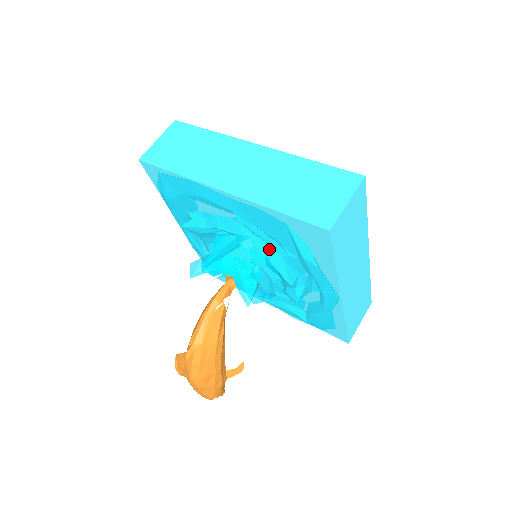
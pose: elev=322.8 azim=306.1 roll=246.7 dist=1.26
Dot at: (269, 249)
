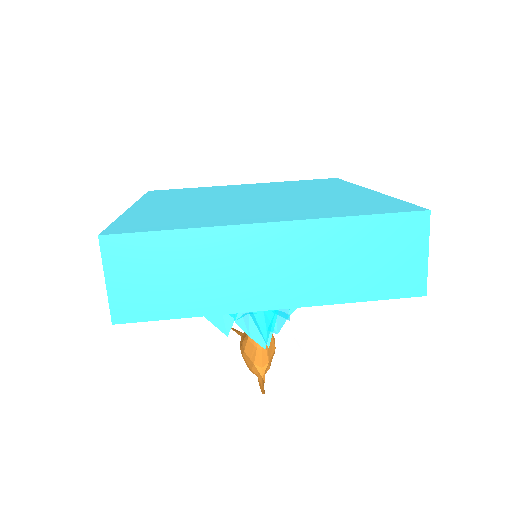
Dot at: occluded
